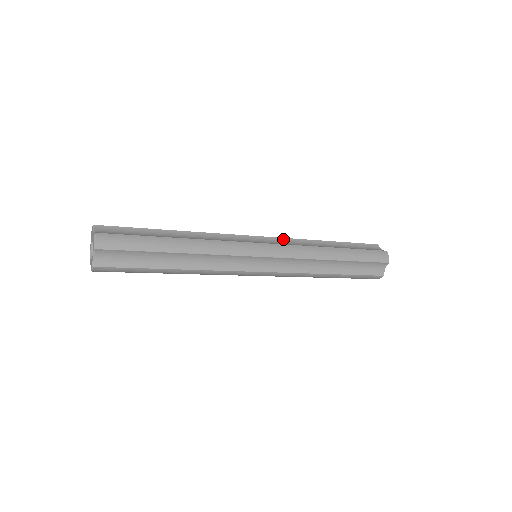
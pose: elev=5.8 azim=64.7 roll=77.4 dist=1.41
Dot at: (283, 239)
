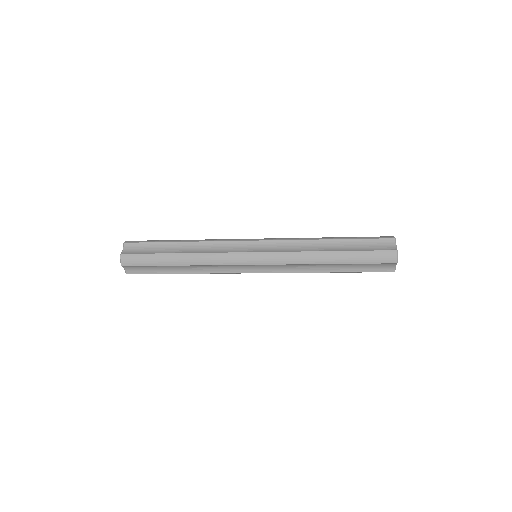
Dot at: (280, 242)
